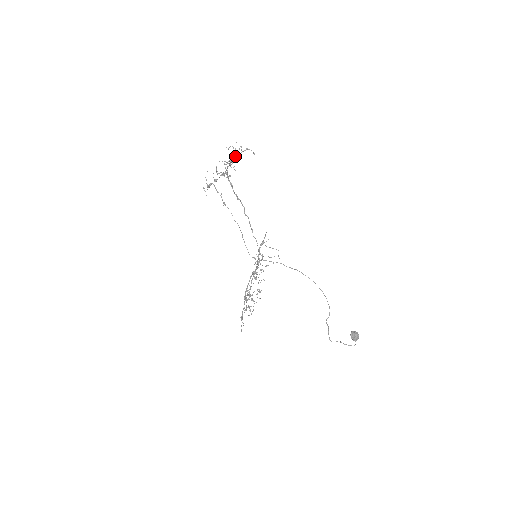
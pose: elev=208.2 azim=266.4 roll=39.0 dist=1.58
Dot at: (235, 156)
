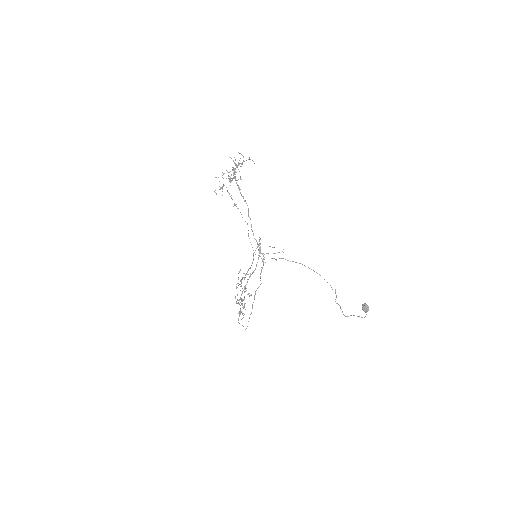
Dot at: (236, 166)
